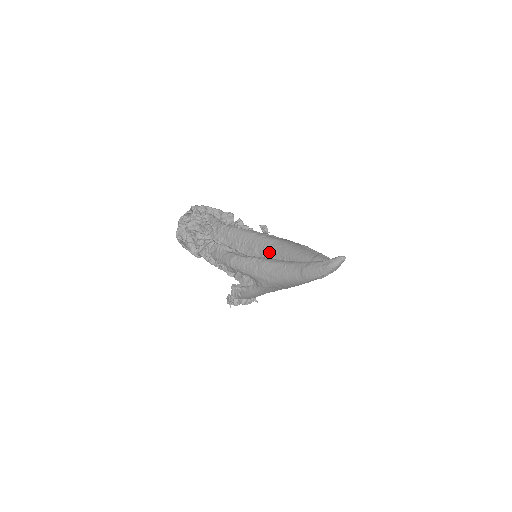
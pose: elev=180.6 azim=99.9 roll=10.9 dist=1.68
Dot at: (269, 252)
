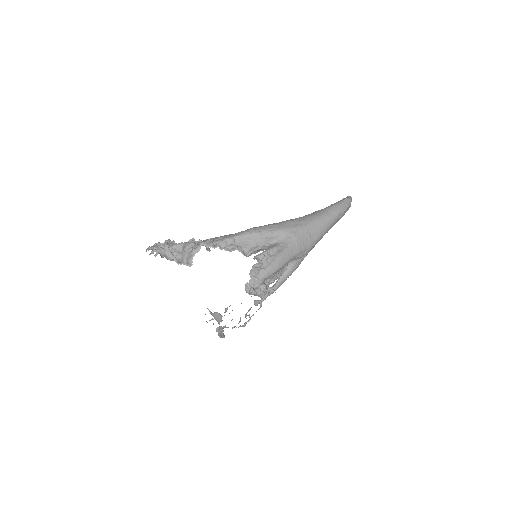
Dot at: occluded
